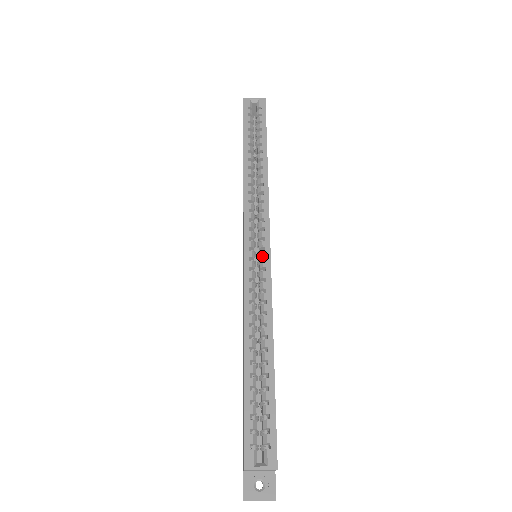
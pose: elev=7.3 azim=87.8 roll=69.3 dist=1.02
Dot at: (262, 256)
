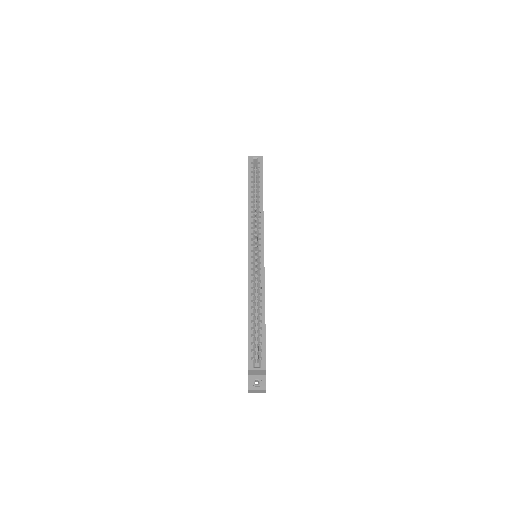
Dot at: (259, 255)
